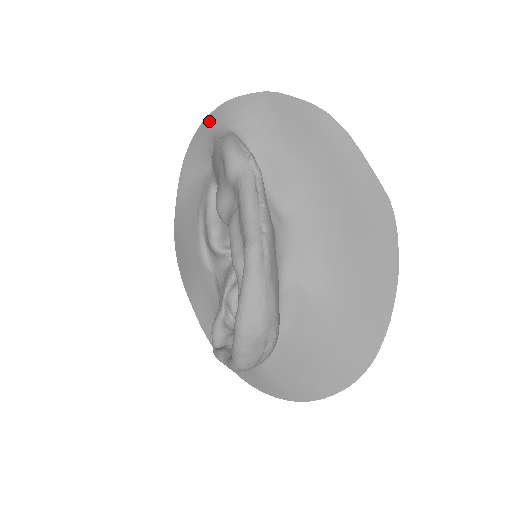
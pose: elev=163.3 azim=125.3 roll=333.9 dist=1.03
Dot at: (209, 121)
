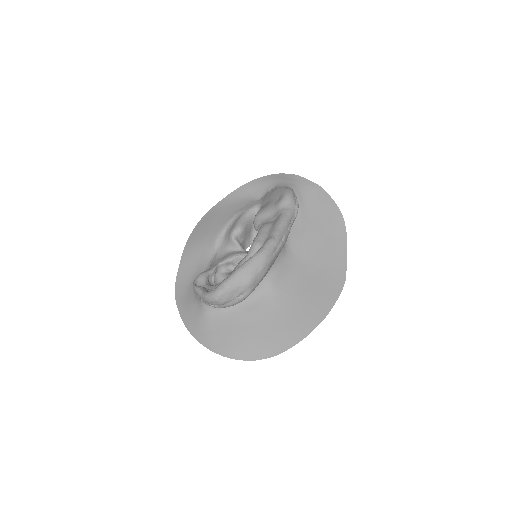
Dot at: (279, 176)
